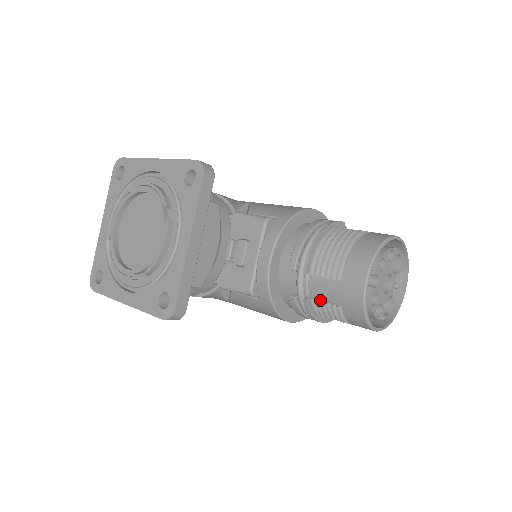
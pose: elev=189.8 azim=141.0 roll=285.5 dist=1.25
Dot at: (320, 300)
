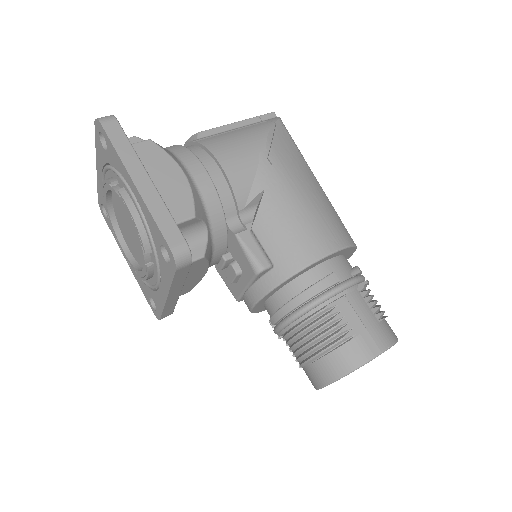
Dot at: occluded
